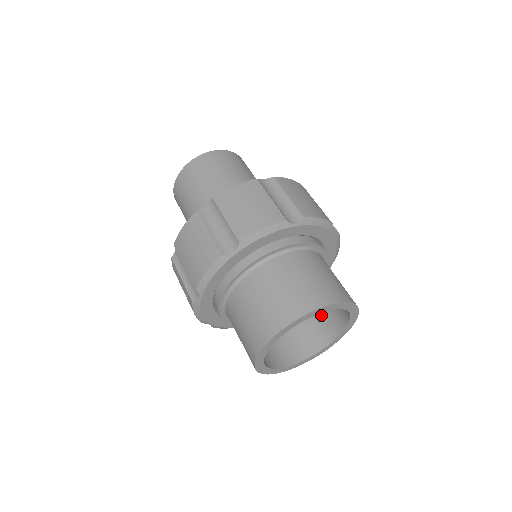
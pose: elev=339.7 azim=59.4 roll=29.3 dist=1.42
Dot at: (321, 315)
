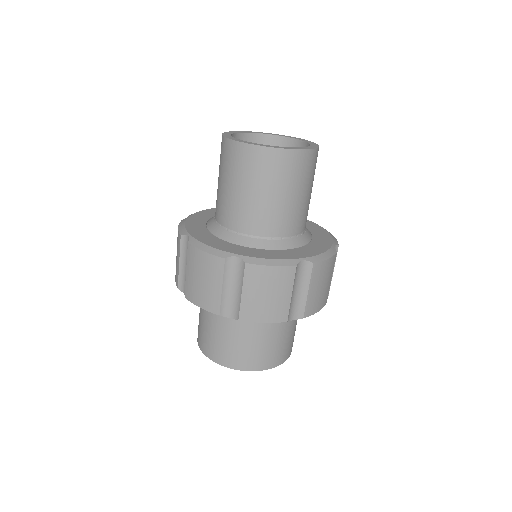
Dot at: occluded
